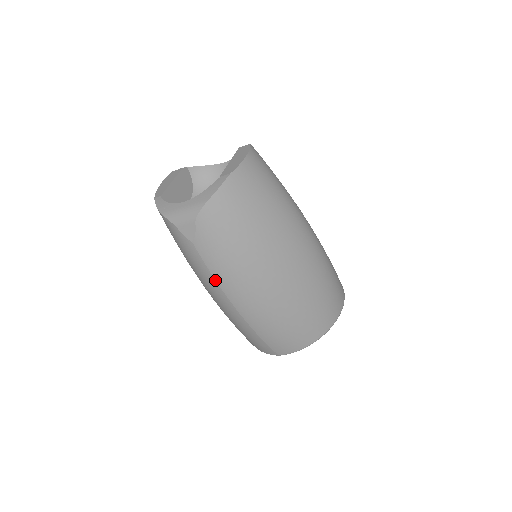
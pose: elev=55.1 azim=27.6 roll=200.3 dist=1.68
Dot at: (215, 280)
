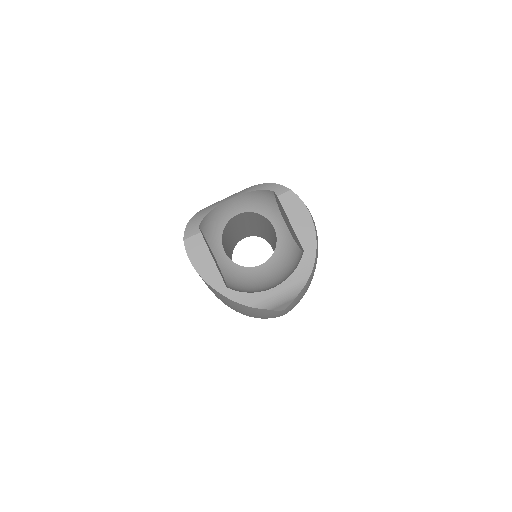
Dot at: occluded
